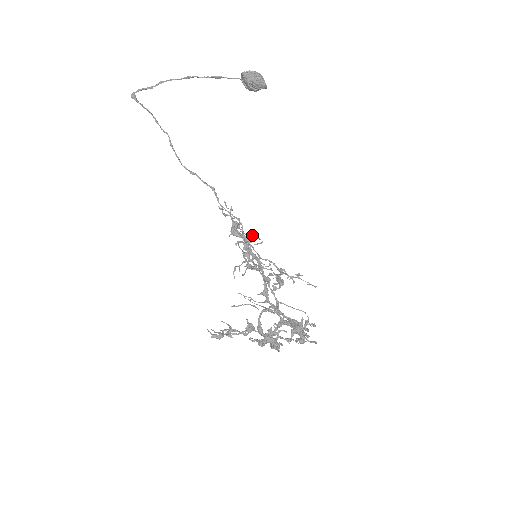
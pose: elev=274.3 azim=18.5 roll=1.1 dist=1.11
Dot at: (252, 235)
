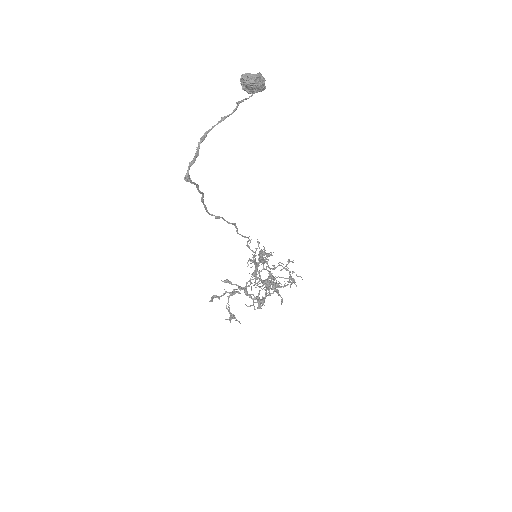
Dot at: (272, 255)
